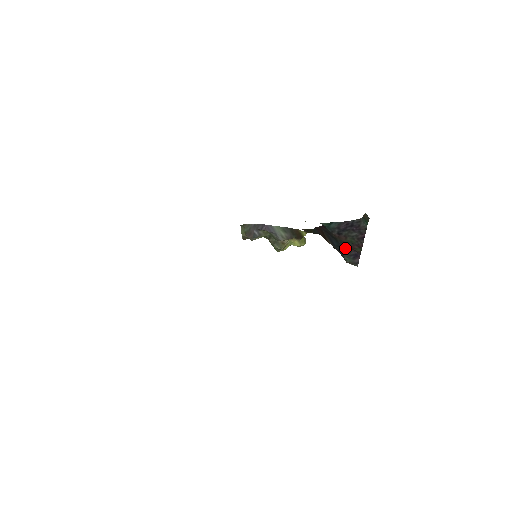
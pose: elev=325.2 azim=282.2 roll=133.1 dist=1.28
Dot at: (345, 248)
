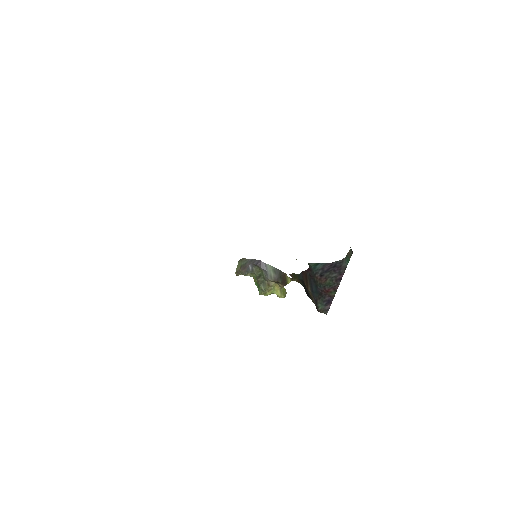
Dot at: (321, 293)
